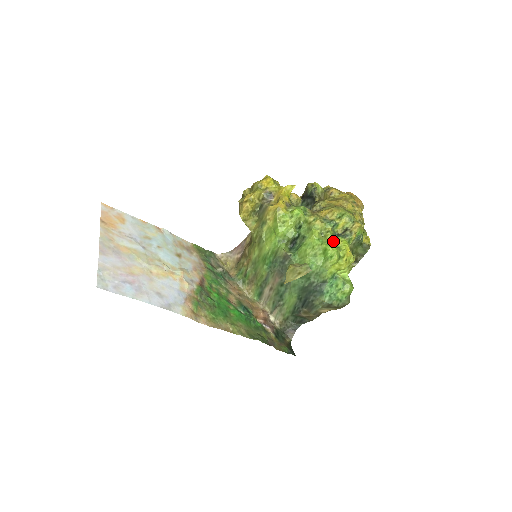
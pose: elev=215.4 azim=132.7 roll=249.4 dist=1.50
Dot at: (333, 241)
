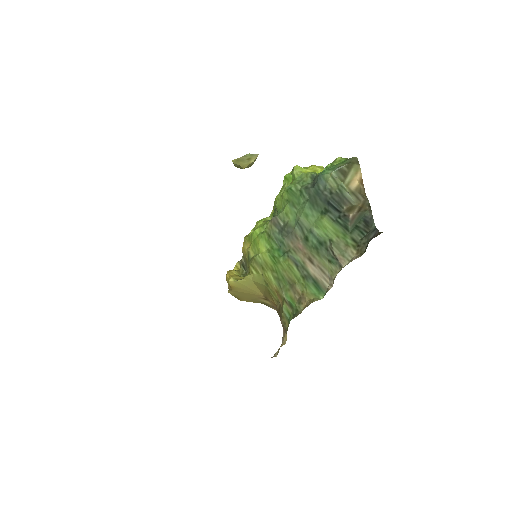
Dot at: occluded
